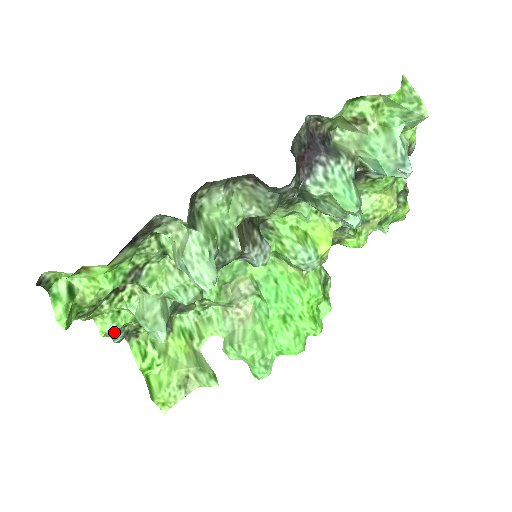
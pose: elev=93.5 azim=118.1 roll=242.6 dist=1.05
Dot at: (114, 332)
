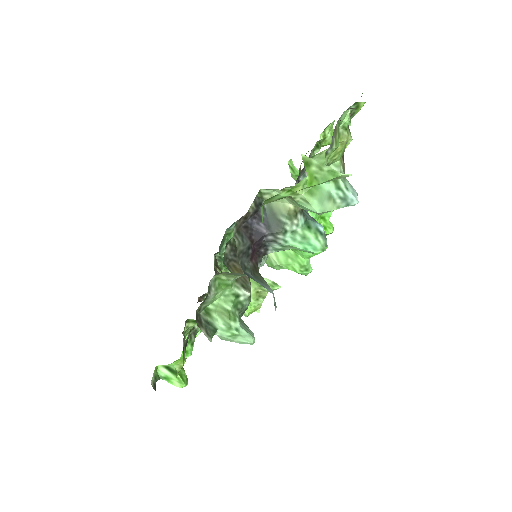
Dot at: (201, 331)
